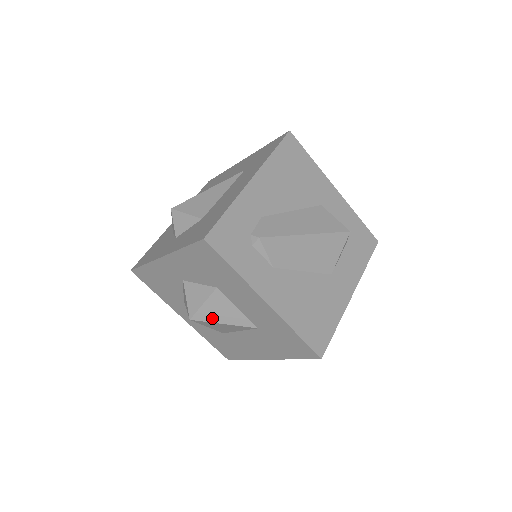
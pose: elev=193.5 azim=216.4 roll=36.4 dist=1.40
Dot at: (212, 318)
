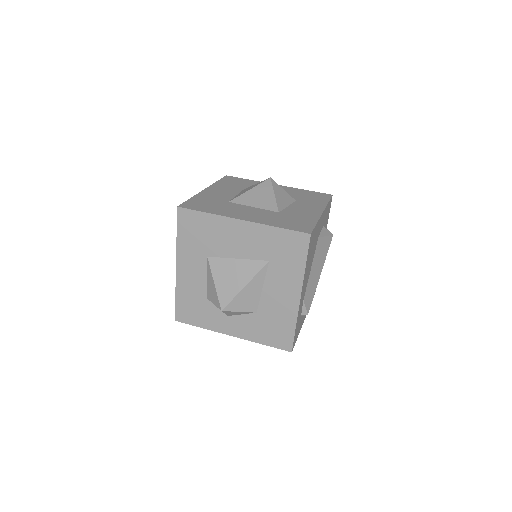
Dot at: occluded
